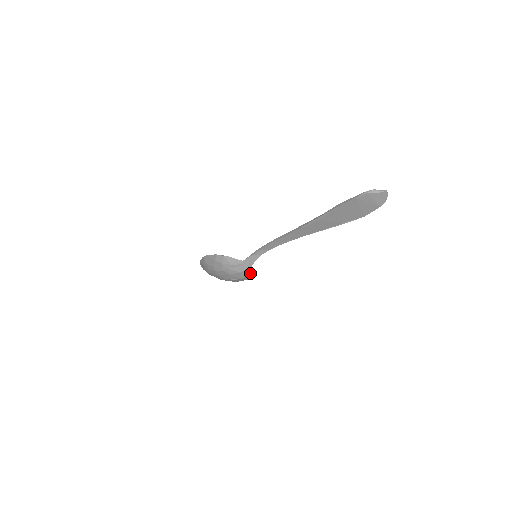
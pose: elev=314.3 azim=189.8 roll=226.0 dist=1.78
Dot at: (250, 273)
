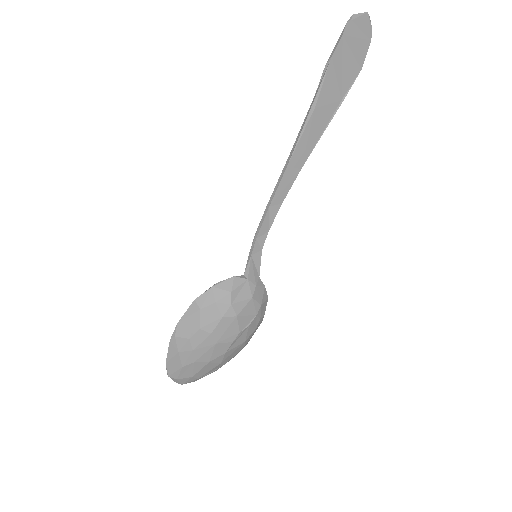
Dot at: (263, 295)
